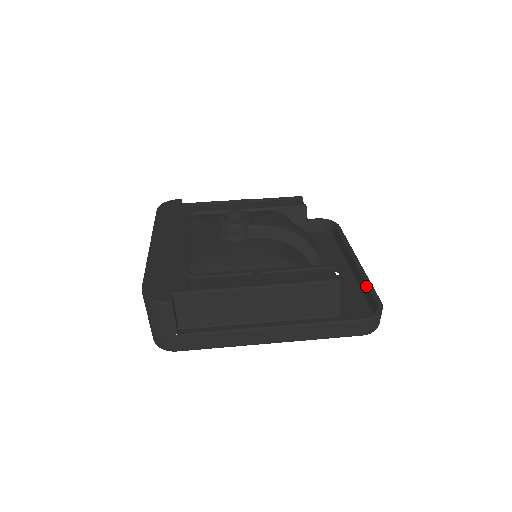
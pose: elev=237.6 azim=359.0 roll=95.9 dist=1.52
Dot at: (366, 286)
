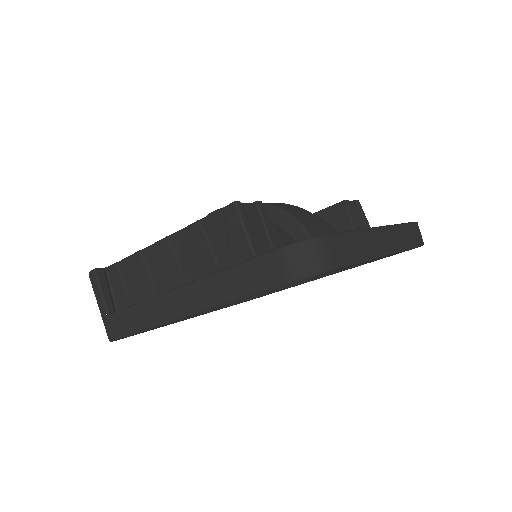
Dot at: occluded
